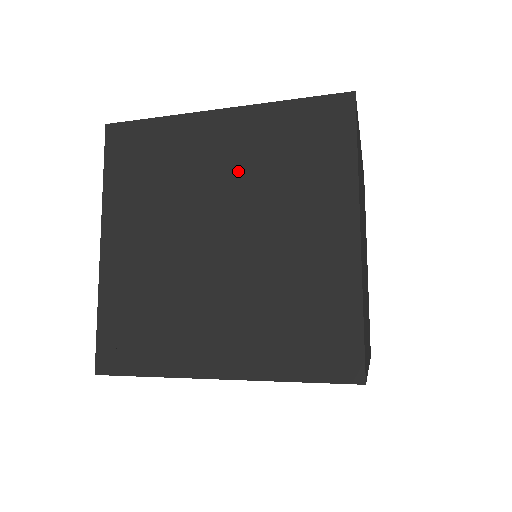
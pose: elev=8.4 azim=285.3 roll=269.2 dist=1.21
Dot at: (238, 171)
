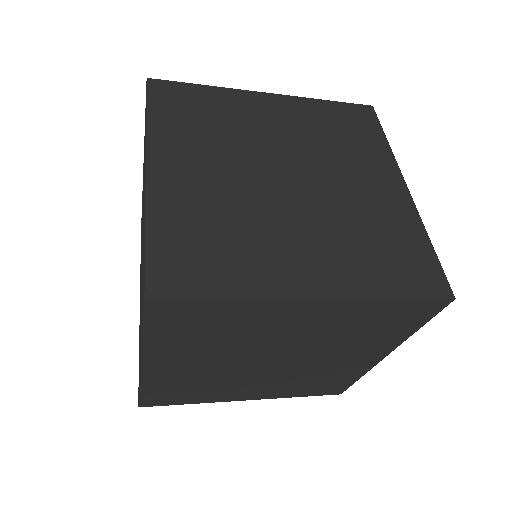
Dot at: (310, 334)
